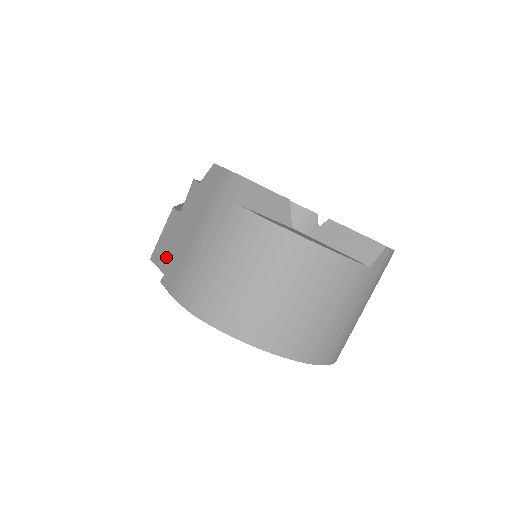
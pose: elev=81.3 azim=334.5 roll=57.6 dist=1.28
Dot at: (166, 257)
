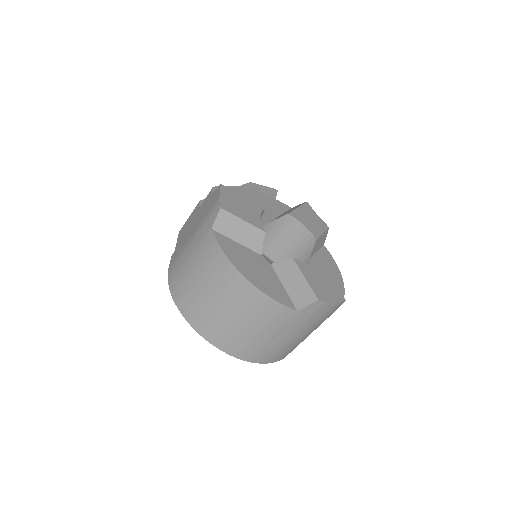
Dot at: (181, 239)
